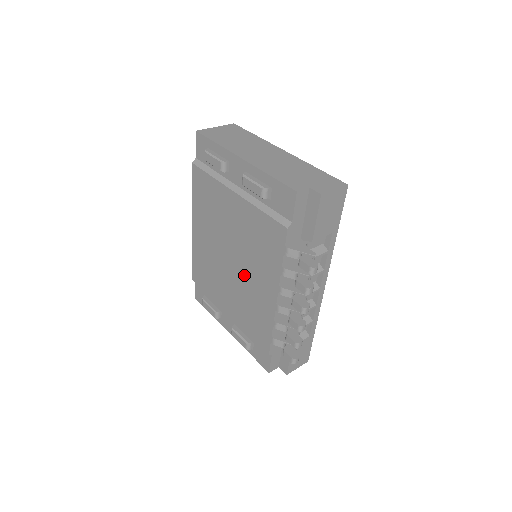
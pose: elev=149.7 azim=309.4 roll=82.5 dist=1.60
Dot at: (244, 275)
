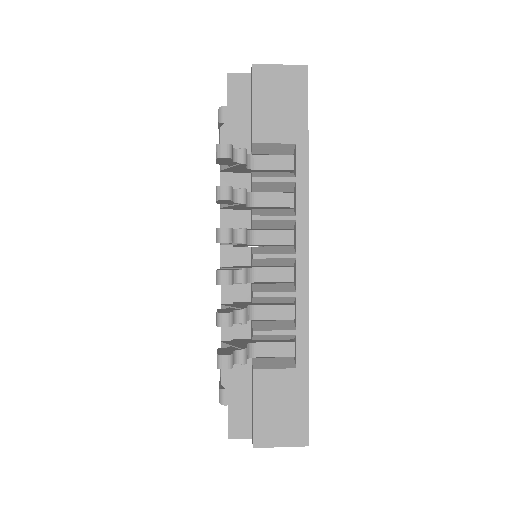
Dot at: occluded
